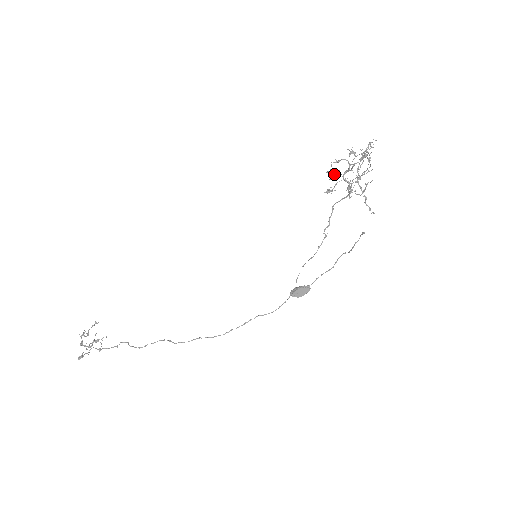
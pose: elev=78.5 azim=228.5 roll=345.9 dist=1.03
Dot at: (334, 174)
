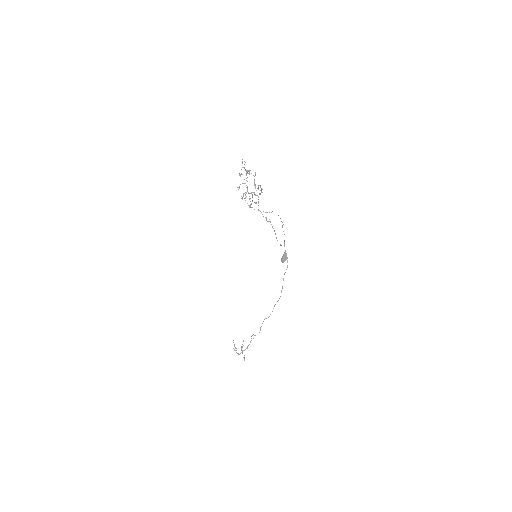
Dot at: occluded
